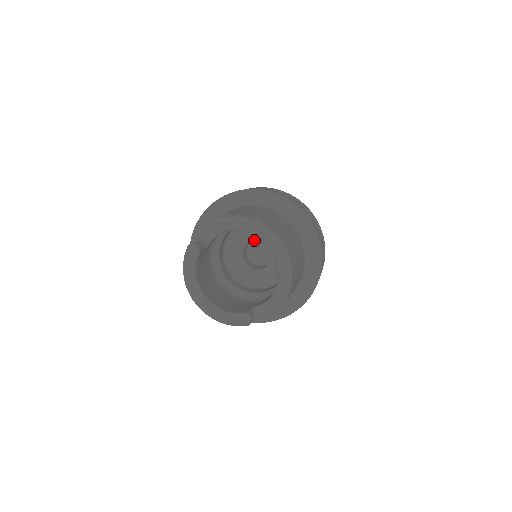
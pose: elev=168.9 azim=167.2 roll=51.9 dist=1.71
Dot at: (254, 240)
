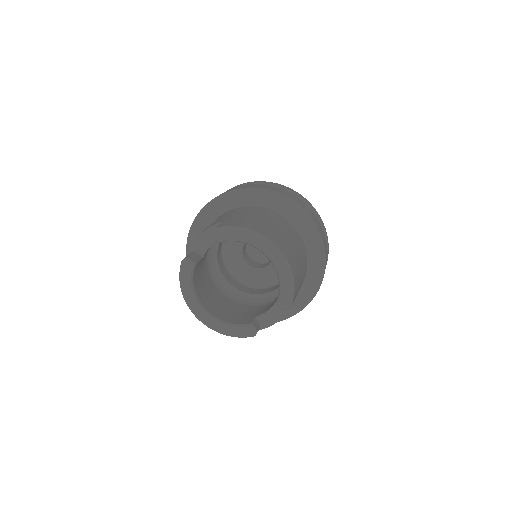
Dot at: occluded
